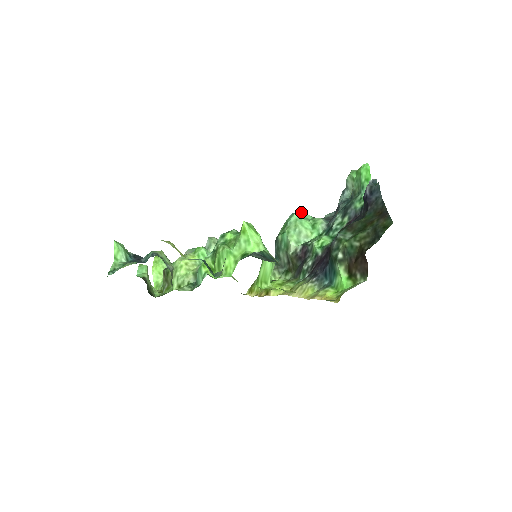
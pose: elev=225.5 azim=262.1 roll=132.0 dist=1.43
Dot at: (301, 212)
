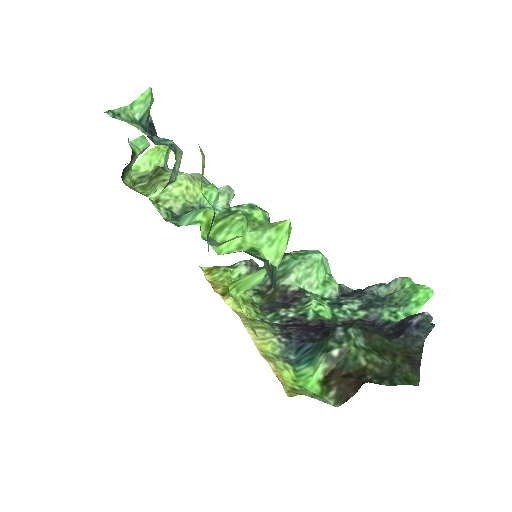
Dot at: occluded
